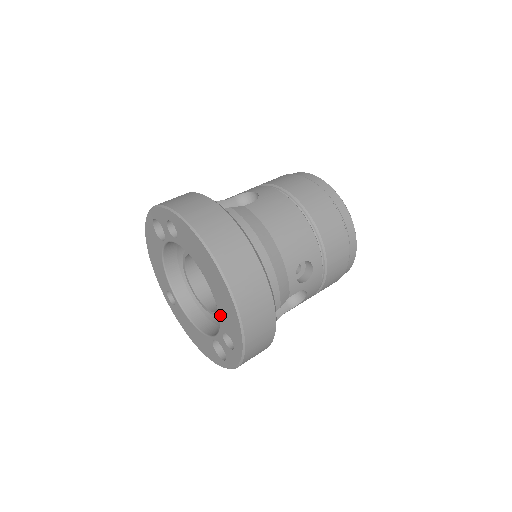
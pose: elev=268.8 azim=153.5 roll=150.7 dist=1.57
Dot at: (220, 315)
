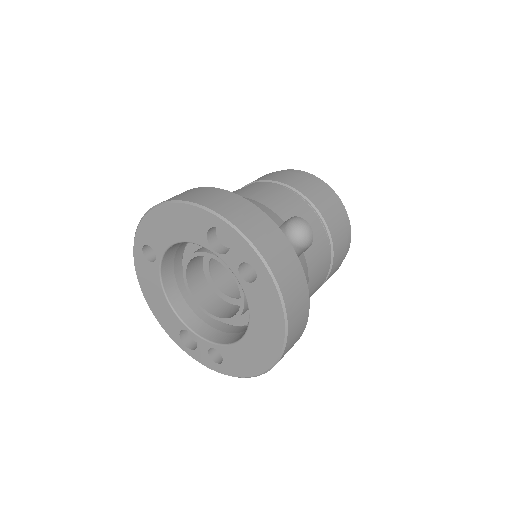
Dot at: (231, 348)
